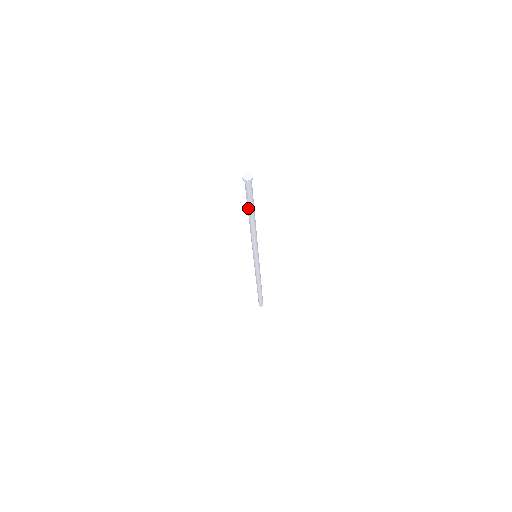
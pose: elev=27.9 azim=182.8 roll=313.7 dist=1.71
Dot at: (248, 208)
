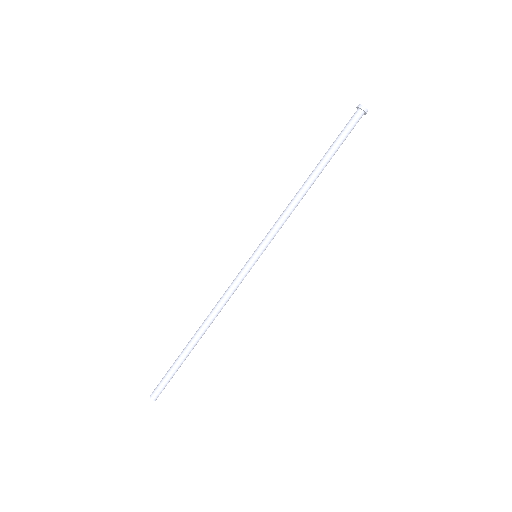
Dot at: (326, 153)
